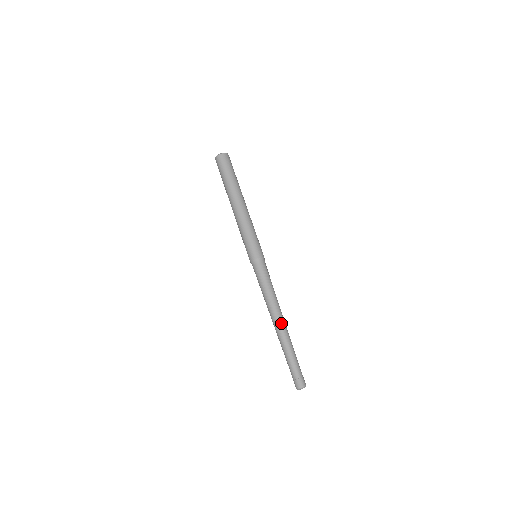
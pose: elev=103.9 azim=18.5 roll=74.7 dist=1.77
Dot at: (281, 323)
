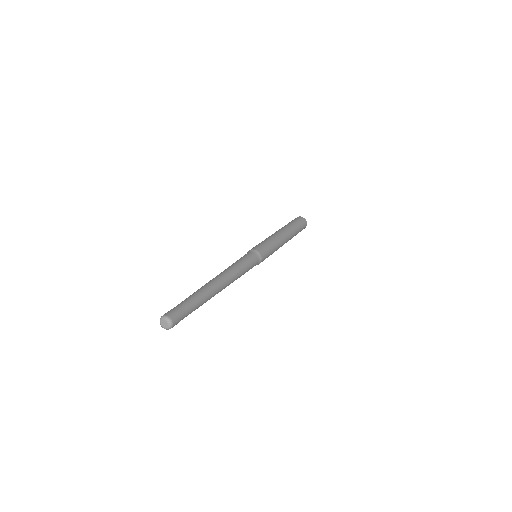
Dot at: (215, 279)
